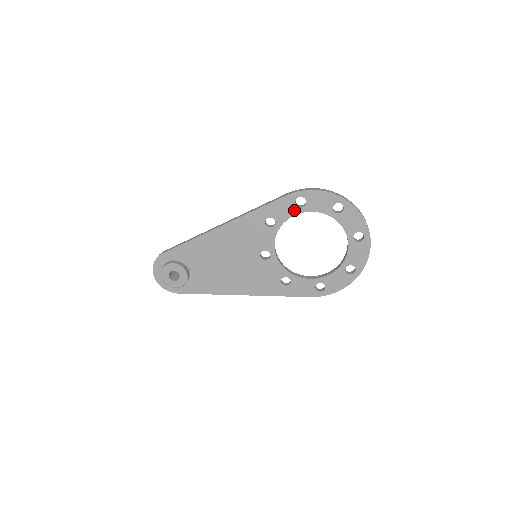
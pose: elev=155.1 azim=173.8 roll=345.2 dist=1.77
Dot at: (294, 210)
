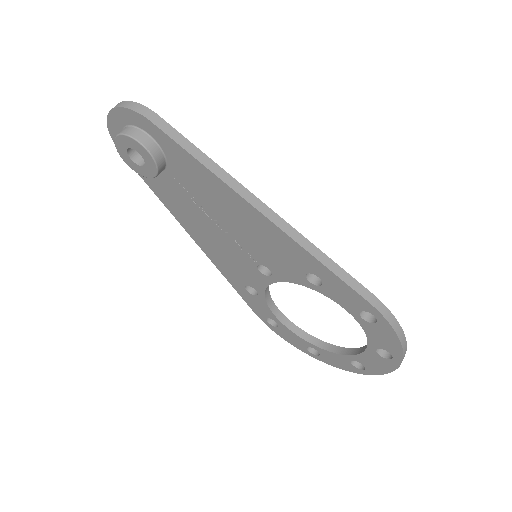
Dot at: (351, 308)
